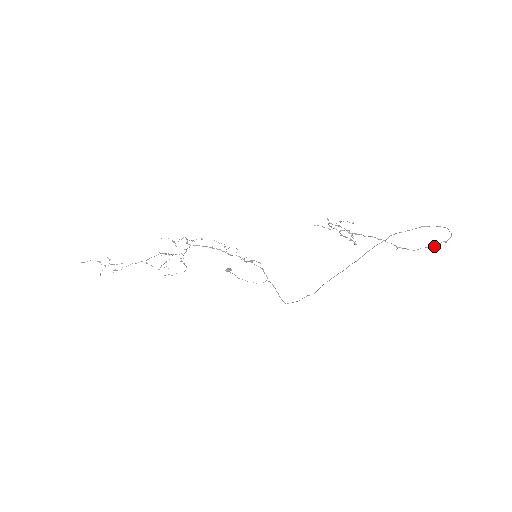
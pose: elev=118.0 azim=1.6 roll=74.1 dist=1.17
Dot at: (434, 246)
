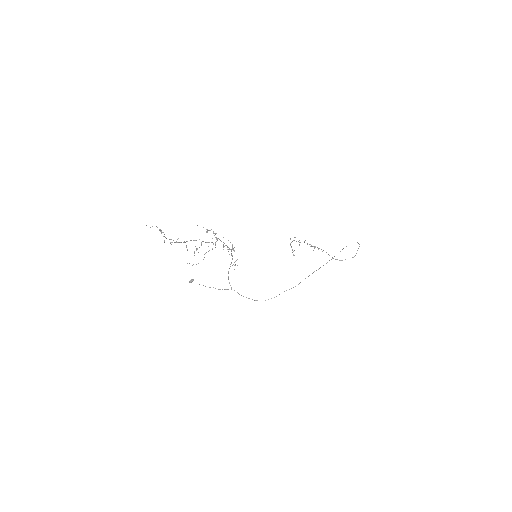
Dot at: occluded
